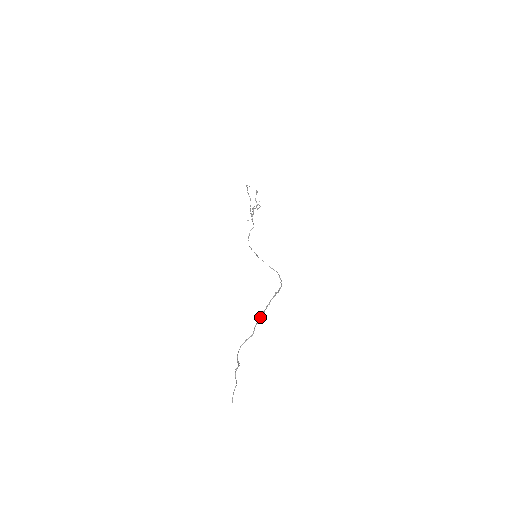
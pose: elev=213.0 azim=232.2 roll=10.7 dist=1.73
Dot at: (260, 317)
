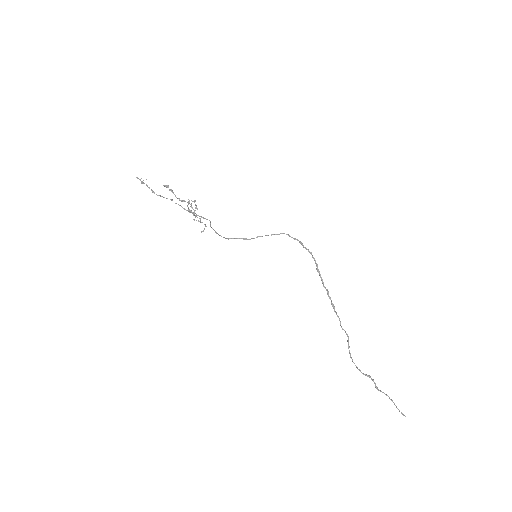
Dot at: occluded
